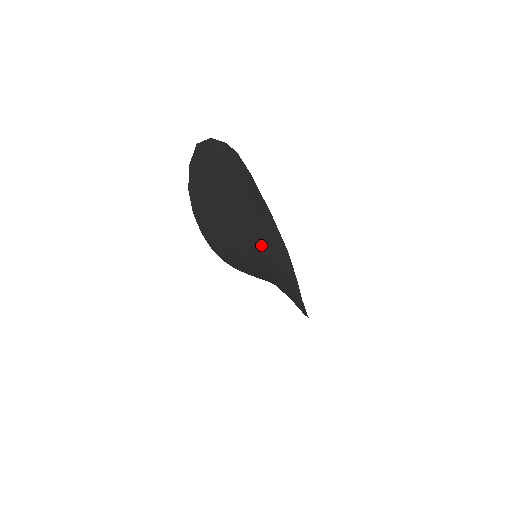
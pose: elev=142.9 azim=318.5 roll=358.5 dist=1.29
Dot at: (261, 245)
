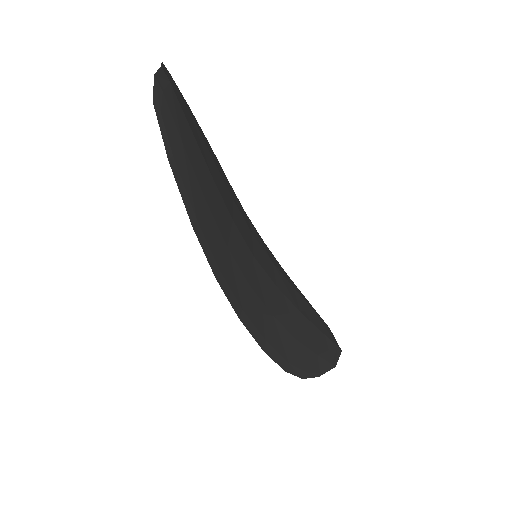
Dot at: occluded
